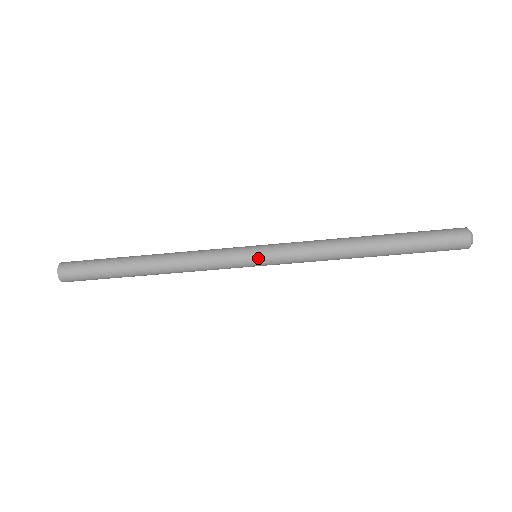
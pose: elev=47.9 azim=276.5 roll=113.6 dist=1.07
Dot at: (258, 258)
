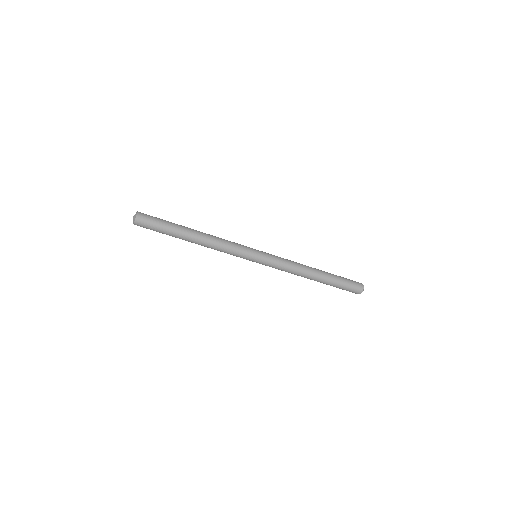
Dot at: (257, 262)
